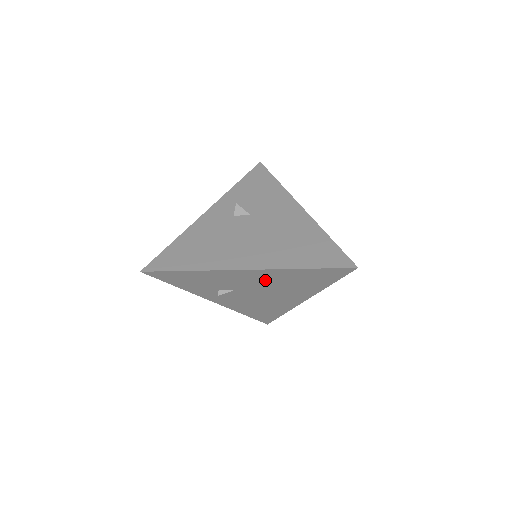
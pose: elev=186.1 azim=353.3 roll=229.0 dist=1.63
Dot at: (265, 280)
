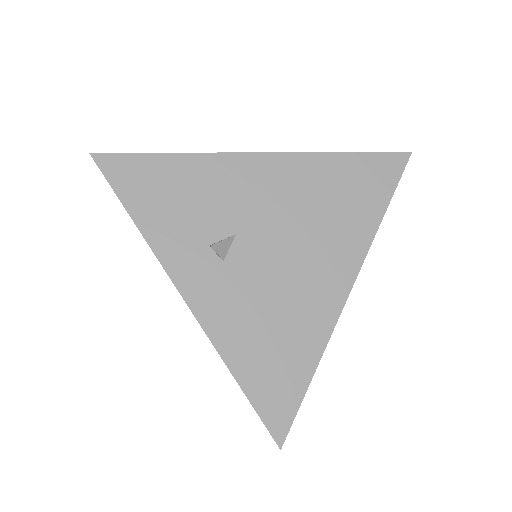
Dot at: occluded
